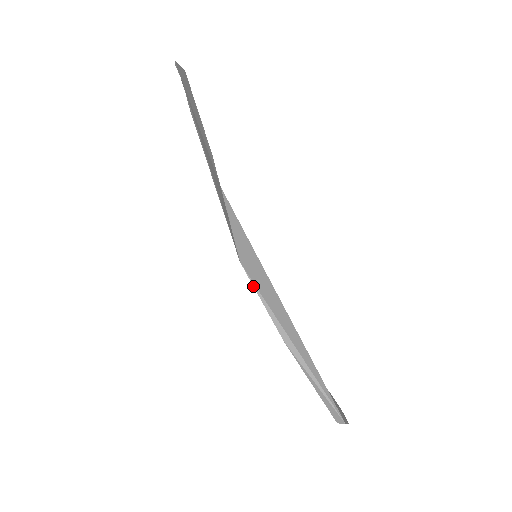
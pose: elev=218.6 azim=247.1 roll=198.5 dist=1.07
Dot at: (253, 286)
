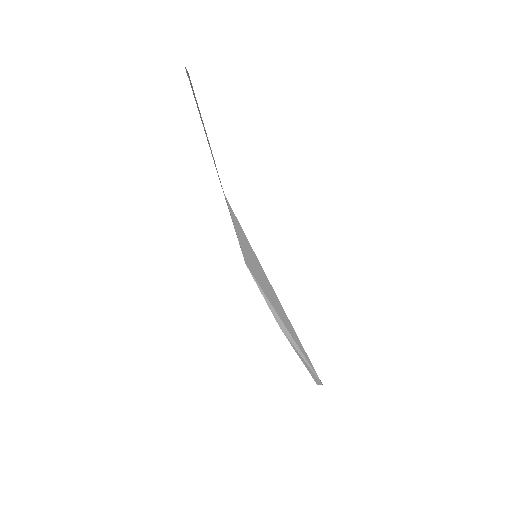
Dot at: occluded
